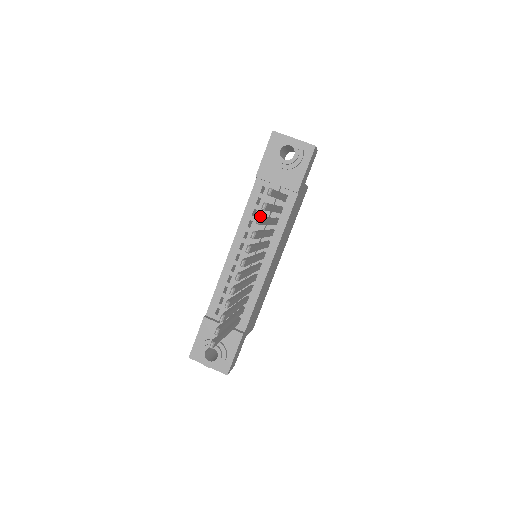
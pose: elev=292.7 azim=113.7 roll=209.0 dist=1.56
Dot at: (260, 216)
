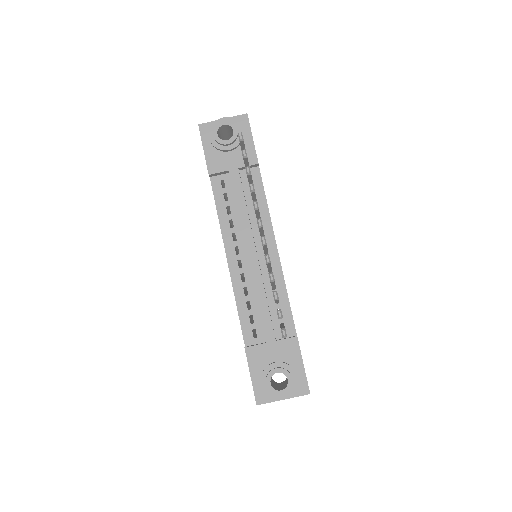
Dot at: (237, 208)
